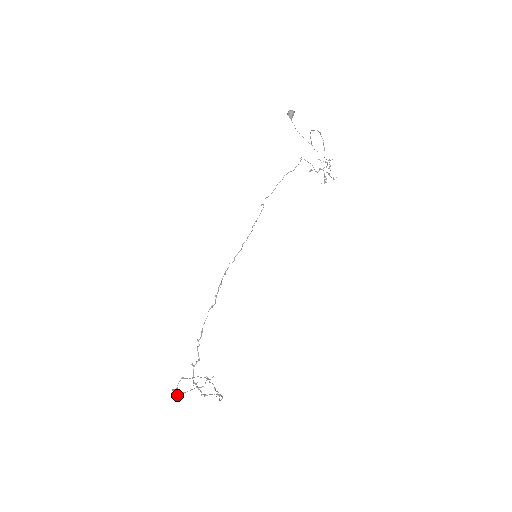
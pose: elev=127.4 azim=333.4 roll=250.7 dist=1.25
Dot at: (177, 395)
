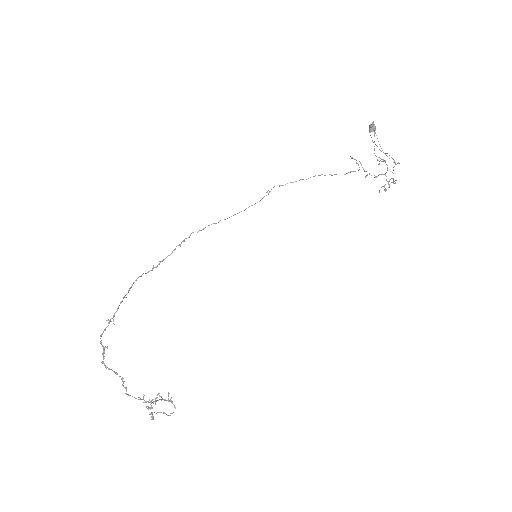
Dot at: (152, 419)
